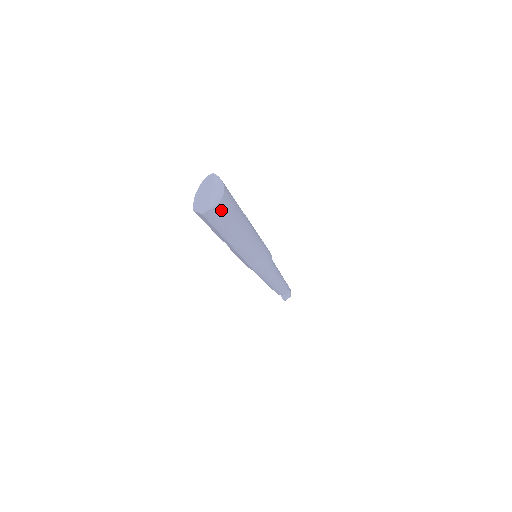
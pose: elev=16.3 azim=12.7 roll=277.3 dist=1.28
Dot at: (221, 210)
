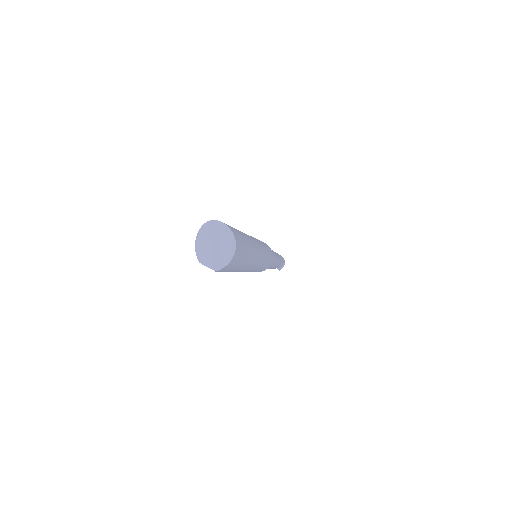
Dot at: (235, 259)
